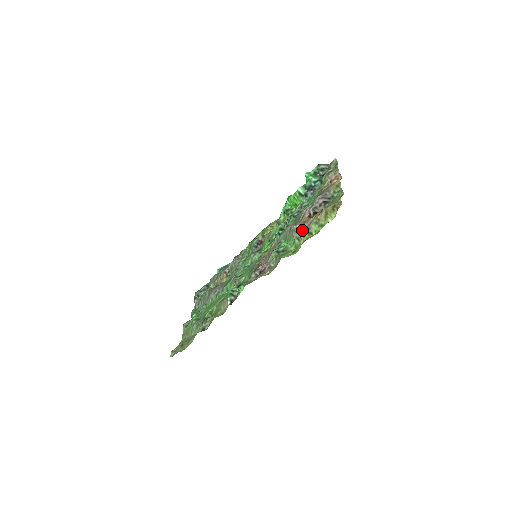
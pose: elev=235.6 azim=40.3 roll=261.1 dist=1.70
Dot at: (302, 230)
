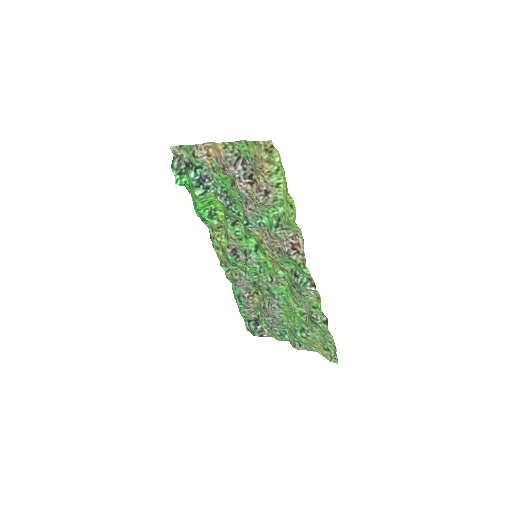
Dot at: (268, 194)
